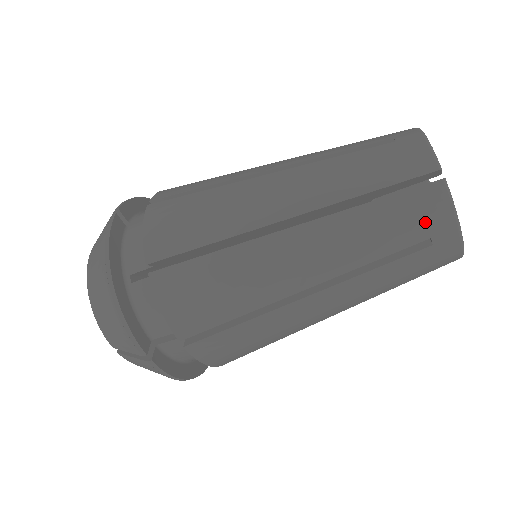
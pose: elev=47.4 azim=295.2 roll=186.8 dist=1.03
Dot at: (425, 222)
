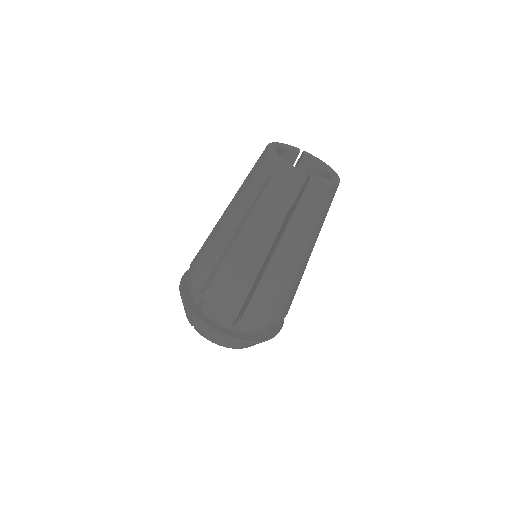
Dot at: (264, 169)
